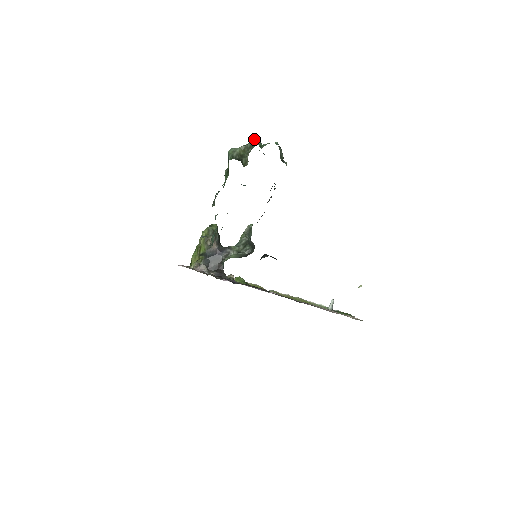
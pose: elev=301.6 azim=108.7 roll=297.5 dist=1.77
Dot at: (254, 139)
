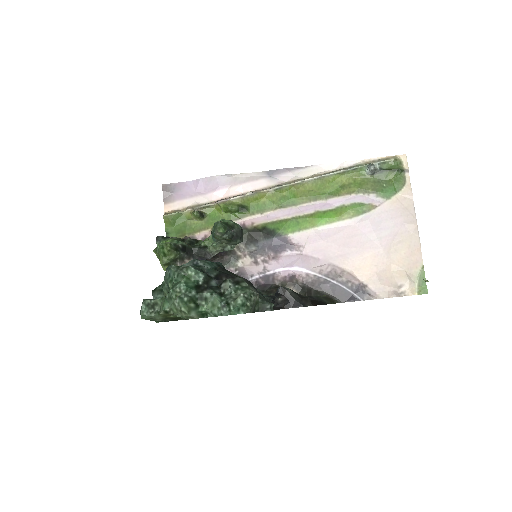
Dot at: (177, 311)
